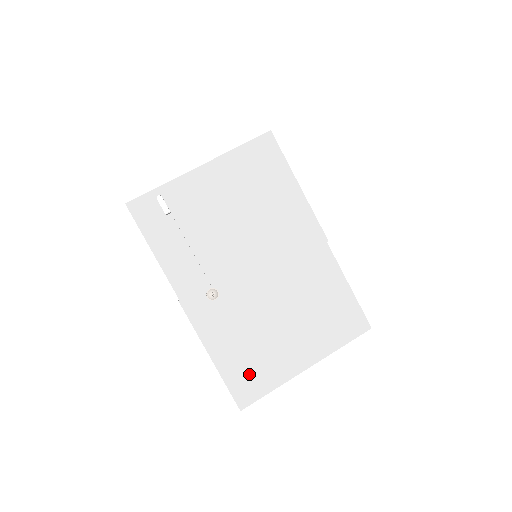
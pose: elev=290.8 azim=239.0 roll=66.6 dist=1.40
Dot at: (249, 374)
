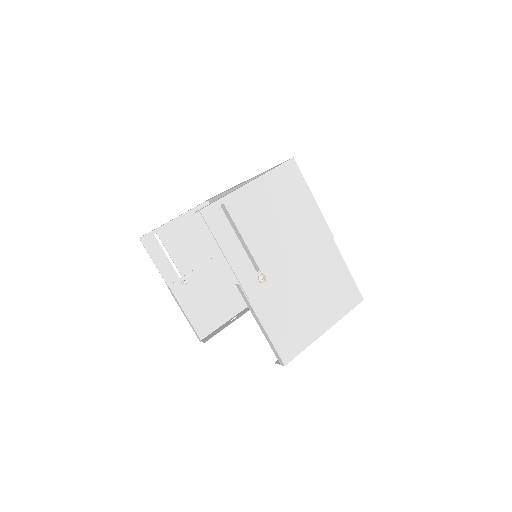
Dot at: (289, 338)
